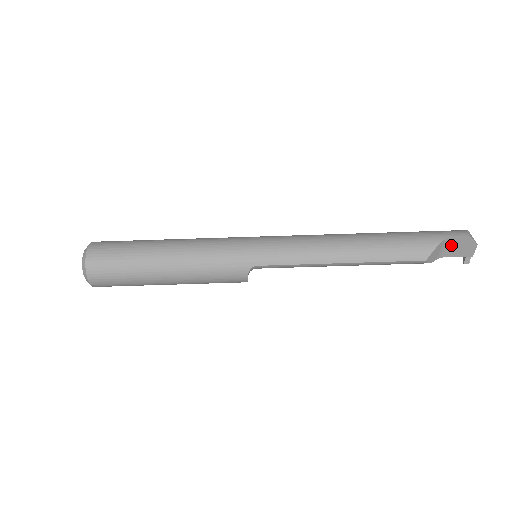
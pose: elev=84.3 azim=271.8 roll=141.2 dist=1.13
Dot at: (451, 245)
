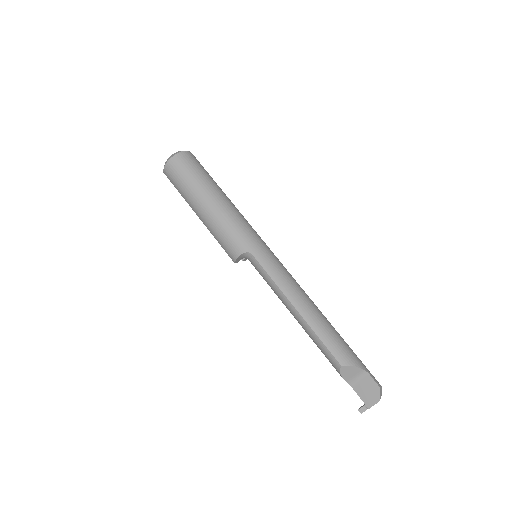
Dot at: (364, 382)
